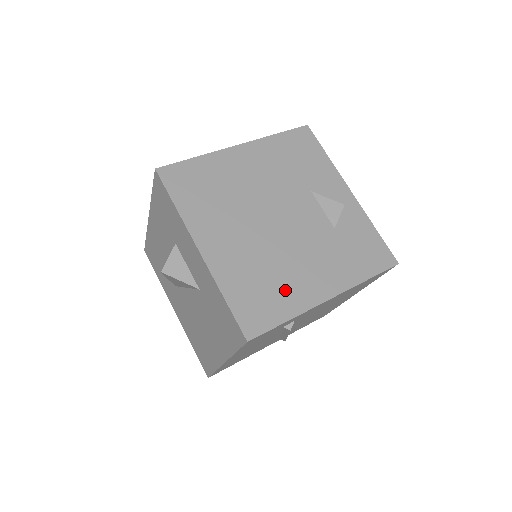
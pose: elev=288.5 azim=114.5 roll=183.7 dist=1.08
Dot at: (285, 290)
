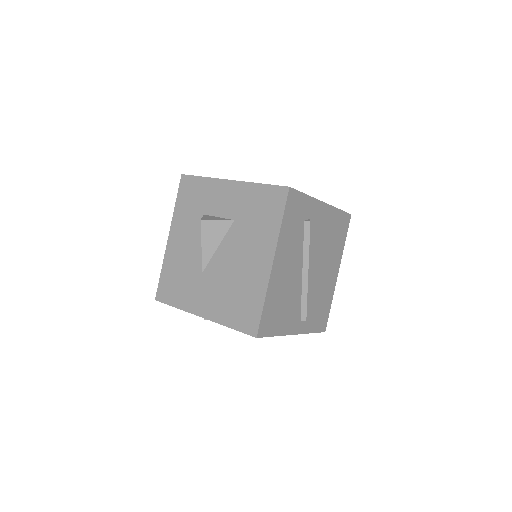
Dot at: occluded
